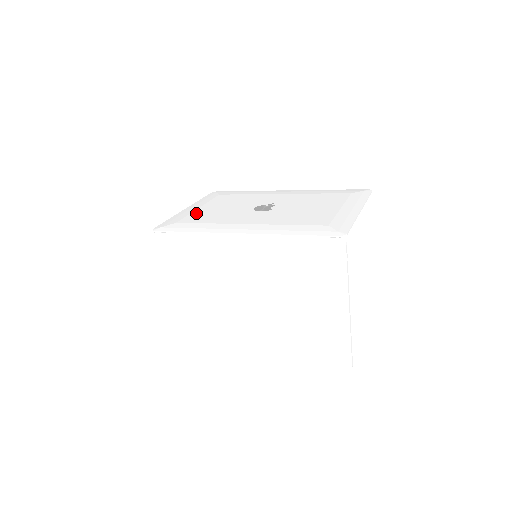
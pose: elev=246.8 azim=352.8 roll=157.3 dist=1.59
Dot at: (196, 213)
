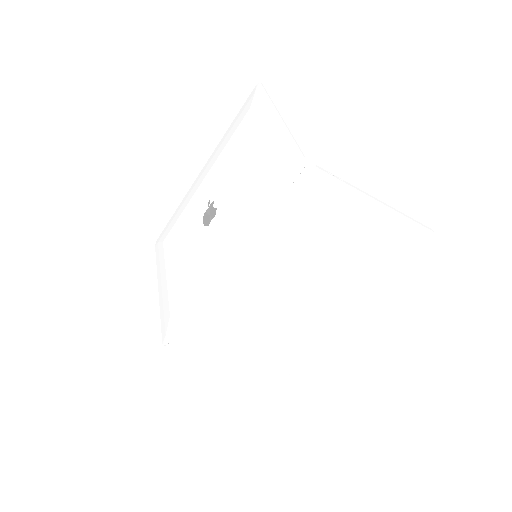
Dot at: (171, 286)
